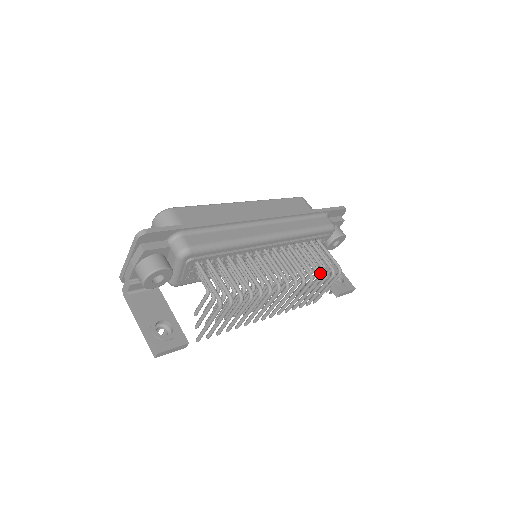
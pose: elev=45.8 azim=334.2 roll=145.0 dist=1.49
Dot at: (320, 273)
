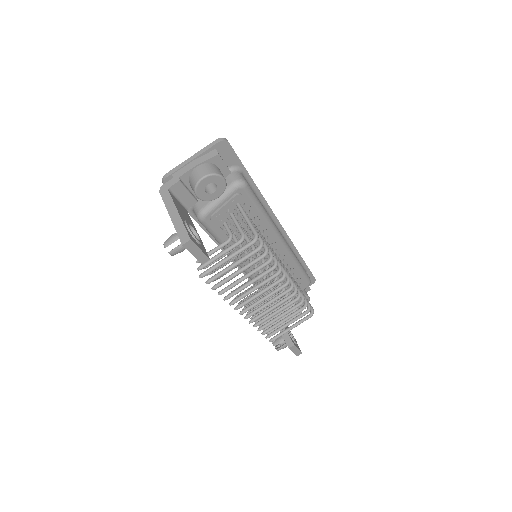
Dot at: occluded
